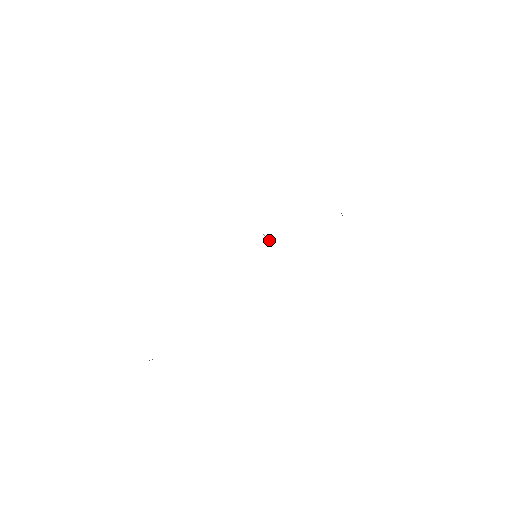
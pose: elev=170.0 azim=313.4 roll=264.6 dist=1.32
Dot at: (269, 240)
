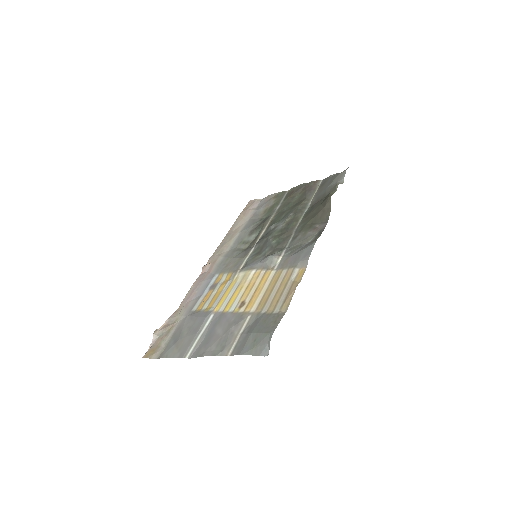
Dot at: (270, 241)
